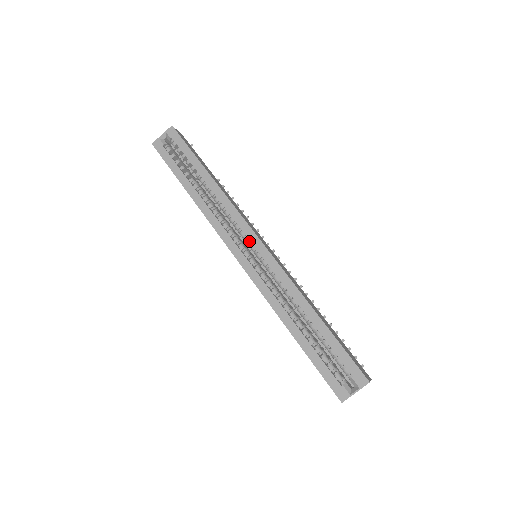
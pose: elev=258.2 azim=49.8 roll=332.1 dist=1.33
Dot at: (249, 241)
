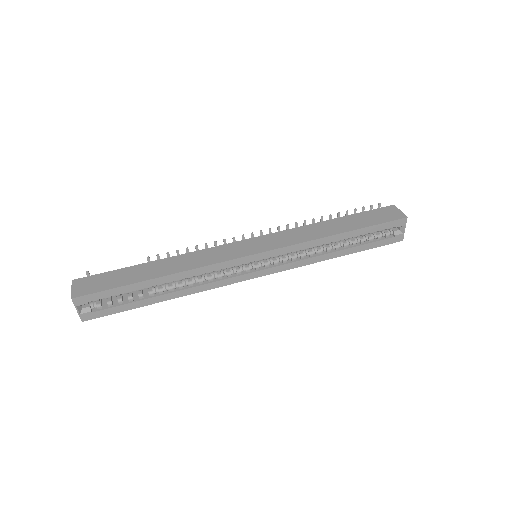
Dot at: (248, 263)
